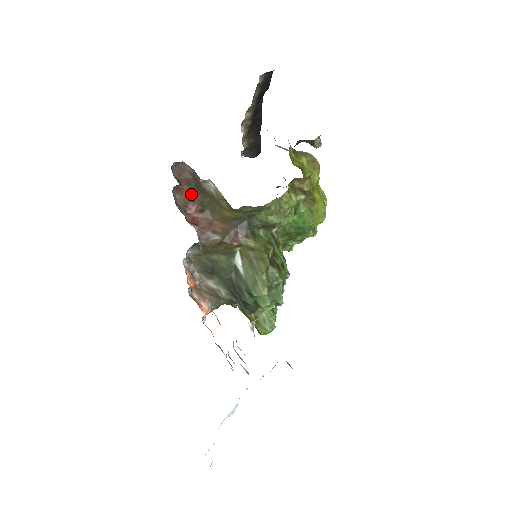
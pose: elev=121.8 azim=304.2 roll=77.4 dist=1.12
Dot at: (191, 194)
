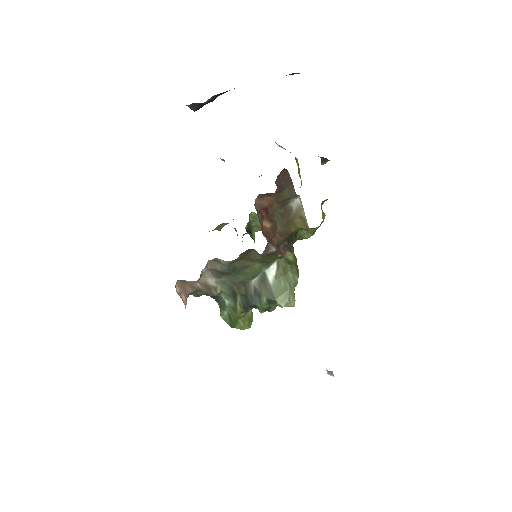
Dot at: (270, 201)
